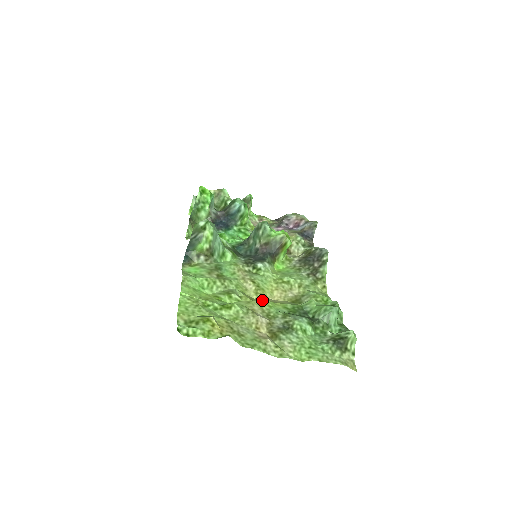
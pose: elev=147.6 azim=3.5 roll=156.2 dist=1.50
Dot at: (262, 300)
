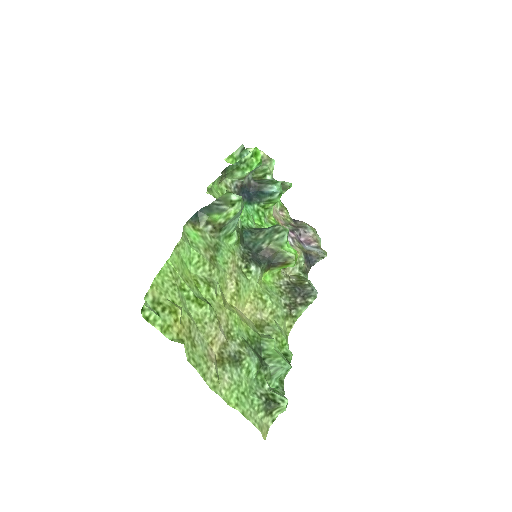
Dot at: (233, 310)
